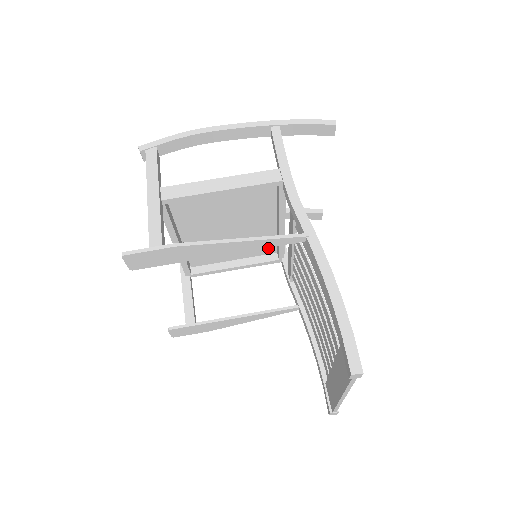
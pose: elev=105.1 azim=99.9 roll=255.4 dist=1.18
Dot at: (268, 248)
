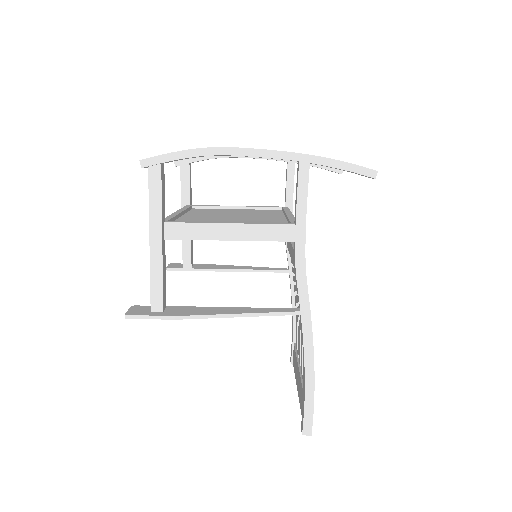
Dot at: occluded
